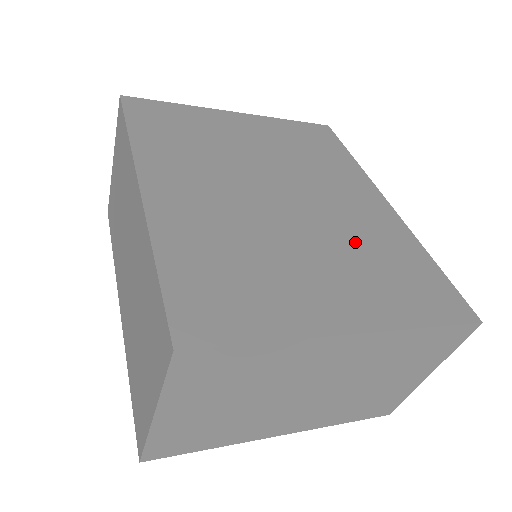
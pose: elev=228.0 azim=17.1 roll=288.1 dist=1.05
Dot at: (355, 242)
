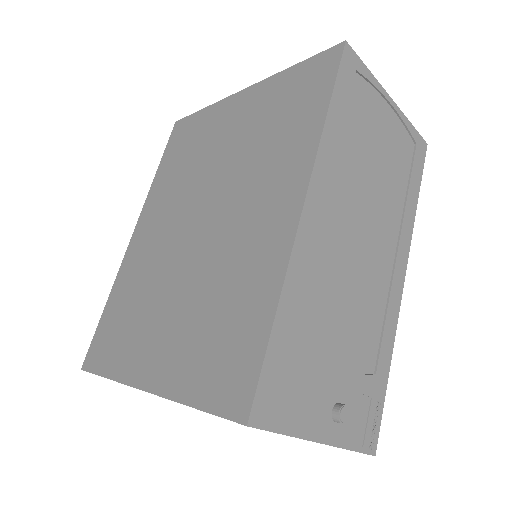
Dot at: (214, 284)
